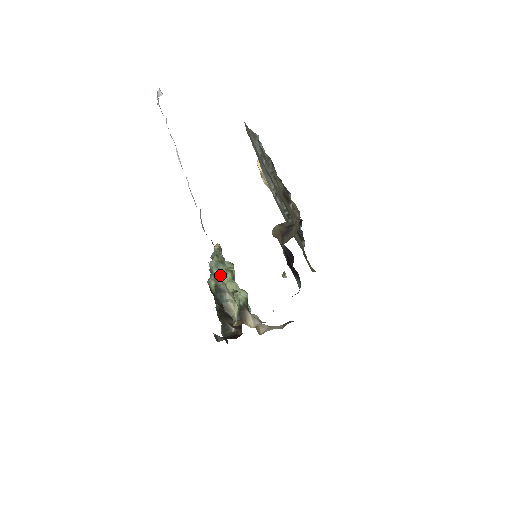
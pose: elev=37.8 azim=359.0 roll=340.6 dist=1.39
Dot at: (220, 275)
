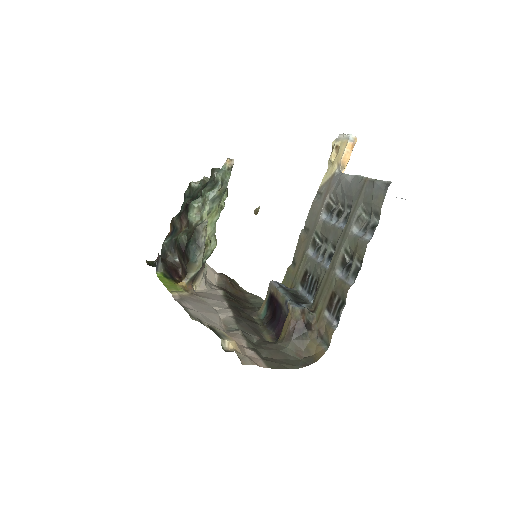
Dot at: (209, 213)
